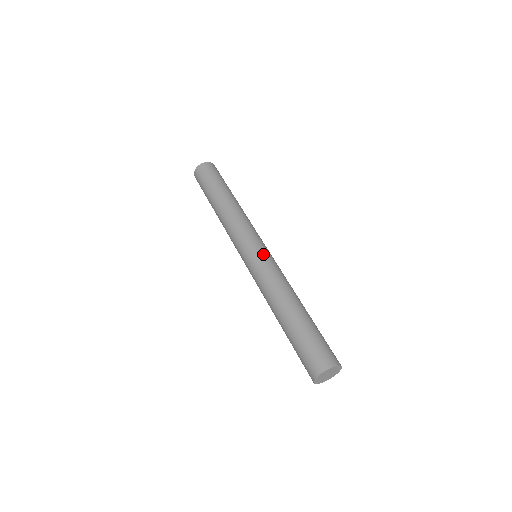
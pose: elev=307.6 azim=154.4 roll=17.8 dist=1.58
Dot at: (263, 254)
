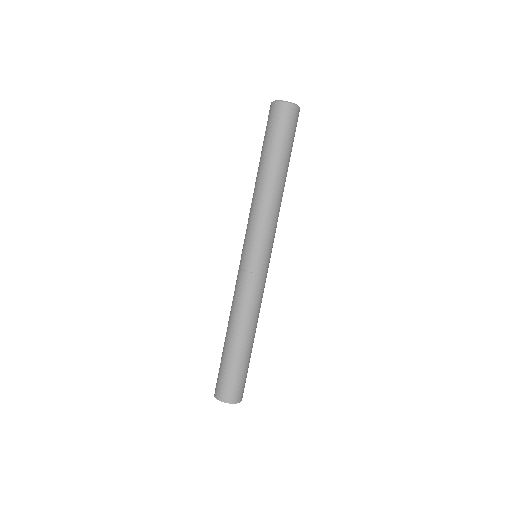
Dot at: (265, 270)
